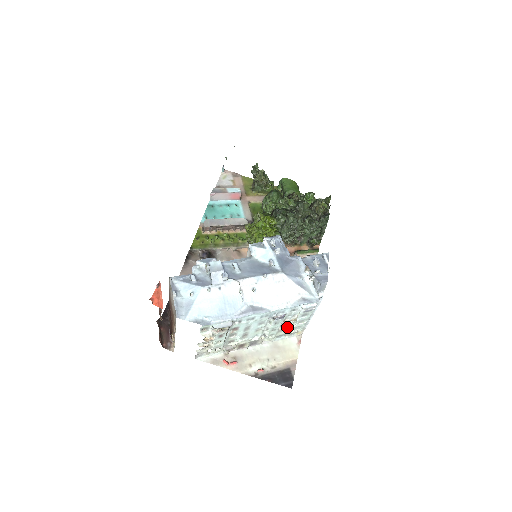
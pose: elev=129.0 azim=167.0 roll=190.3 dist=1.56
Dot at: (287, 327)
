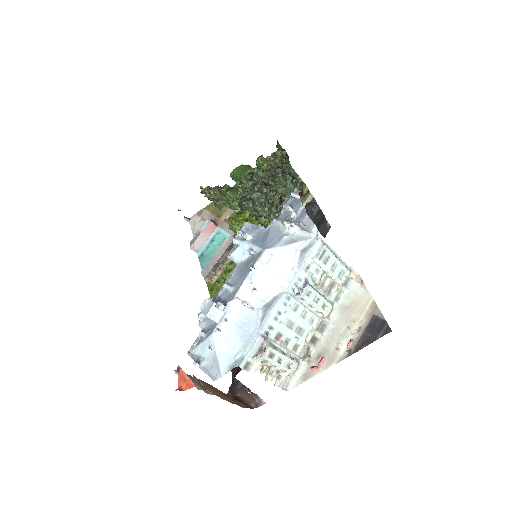
Dot at: (328, 285)
